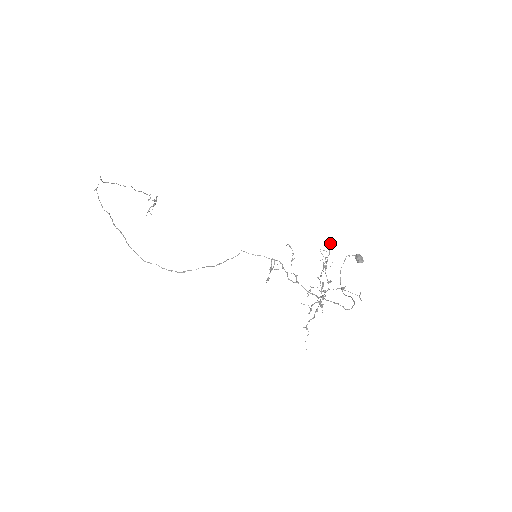
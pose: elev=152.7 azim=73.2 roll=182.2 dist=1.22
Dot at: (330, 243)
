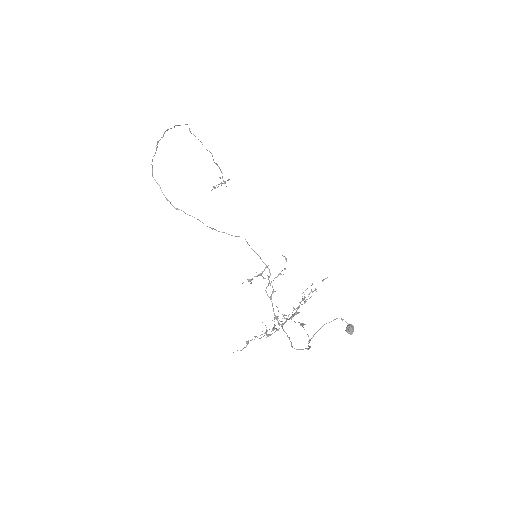
Dot at: (323, 280)
